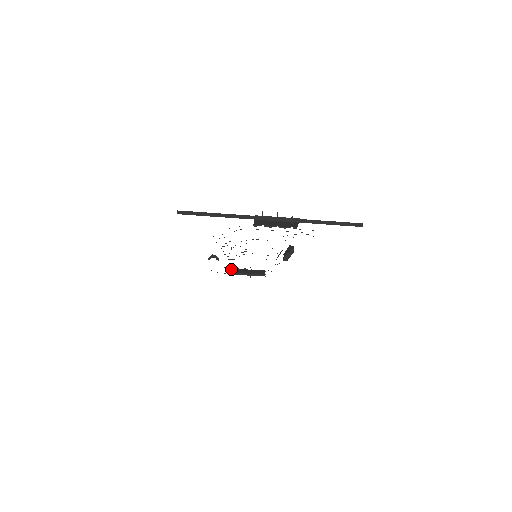
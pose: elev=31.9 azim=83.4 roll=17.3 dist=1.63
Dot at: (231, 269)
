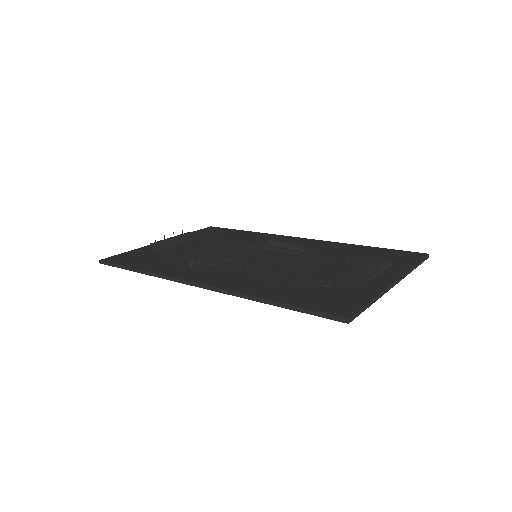
Dot at: (160, 241)
